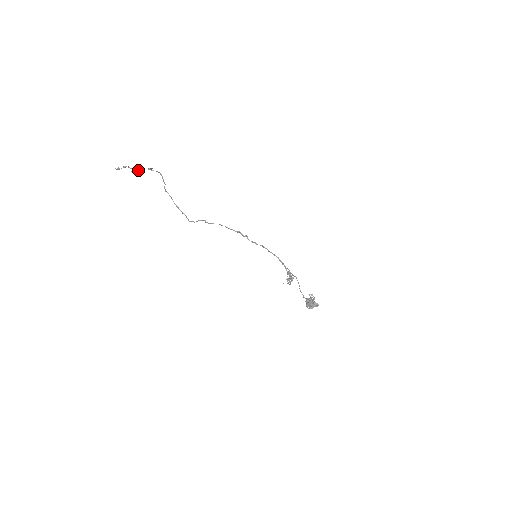
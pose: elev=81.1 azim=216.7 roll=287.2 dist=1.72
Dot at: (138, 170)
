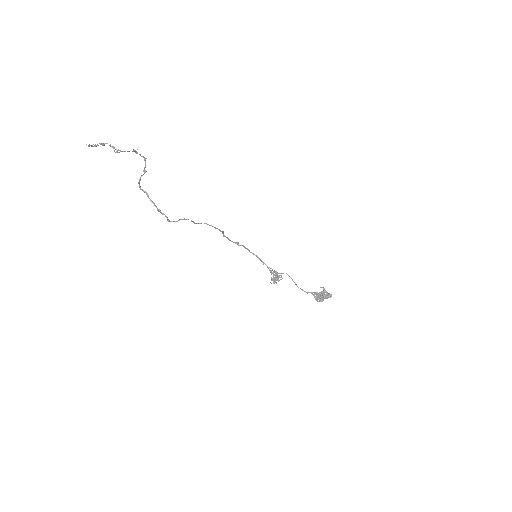
Dot at: occluded
